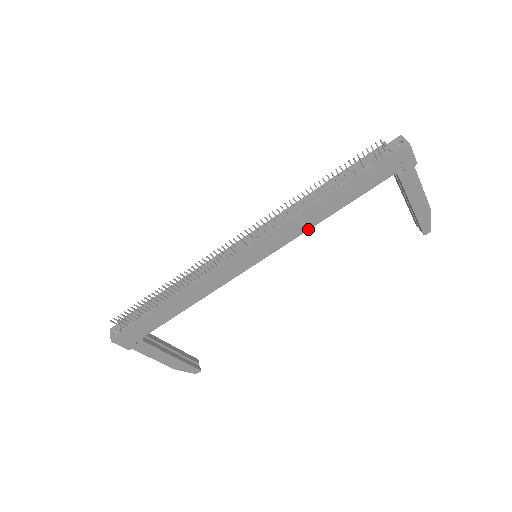
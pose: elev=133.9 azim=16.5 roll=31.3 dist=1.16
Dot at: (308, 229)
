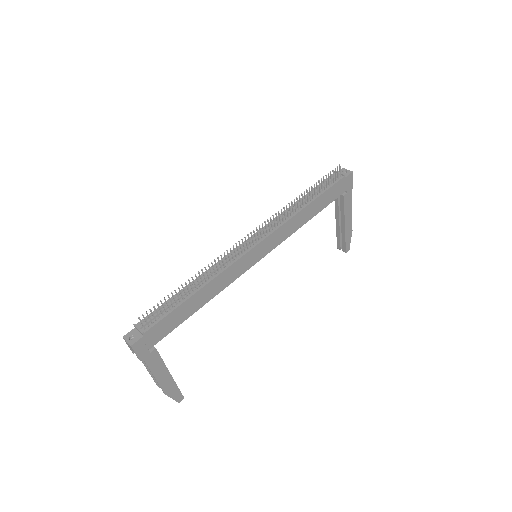
Dot at: (294, 232)
